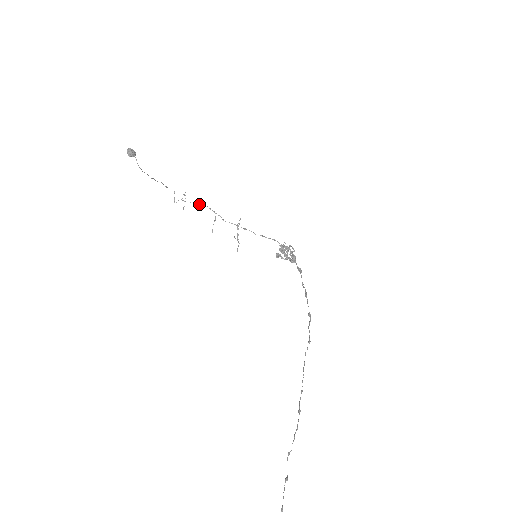
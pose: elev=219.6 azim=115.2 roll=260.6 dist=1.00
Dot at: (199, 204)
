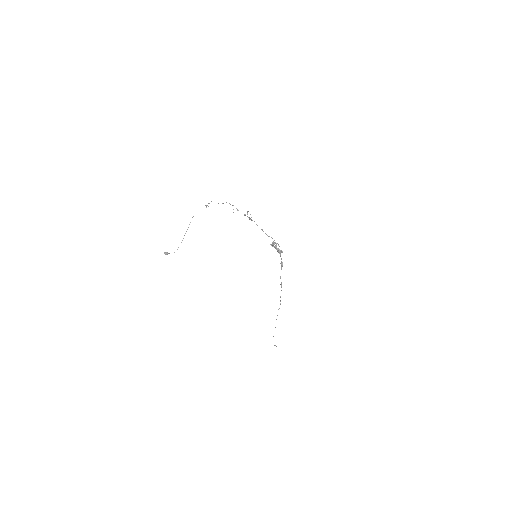
Dot at: (218, 203)
